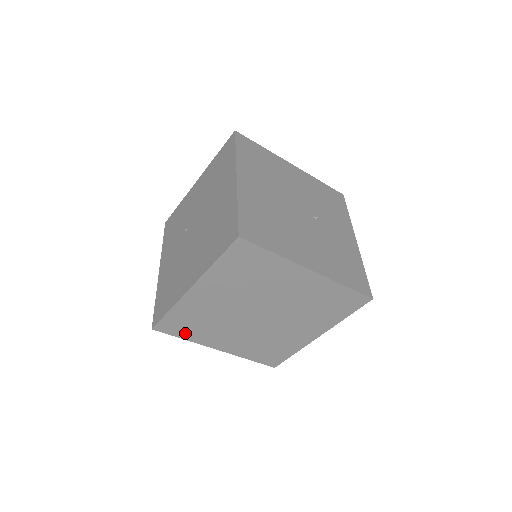
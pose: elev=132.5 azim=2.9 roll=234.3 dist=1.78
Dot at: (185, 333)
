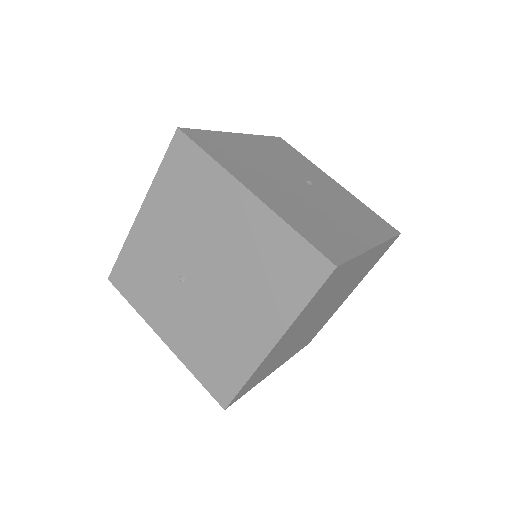
Dot at: (252, 385)
